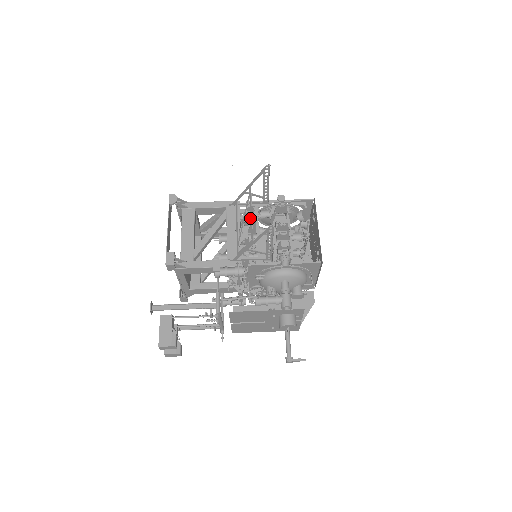
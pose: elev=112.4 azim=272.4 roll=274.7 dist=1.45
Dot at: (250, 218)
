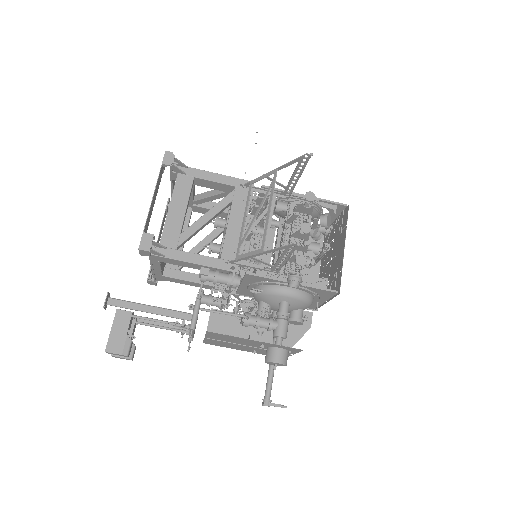
Dot at: occluded
